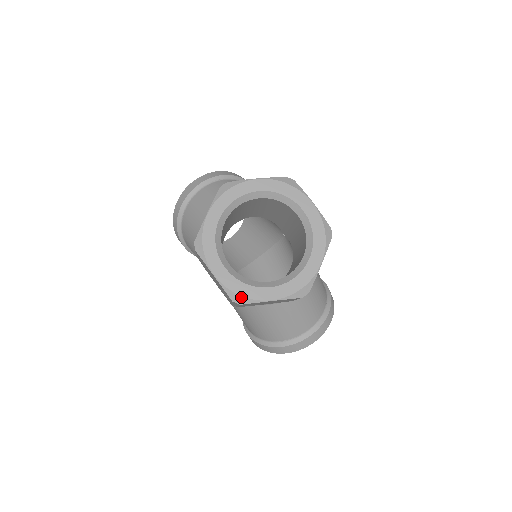
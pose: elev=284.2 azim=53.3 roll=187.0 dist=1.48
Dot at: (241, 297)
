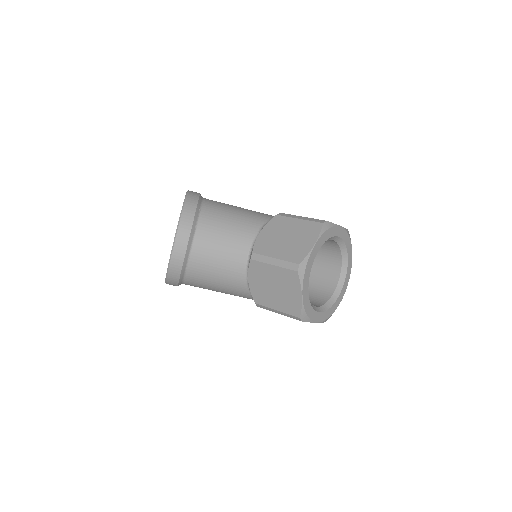
Dot at: (330, 316)
